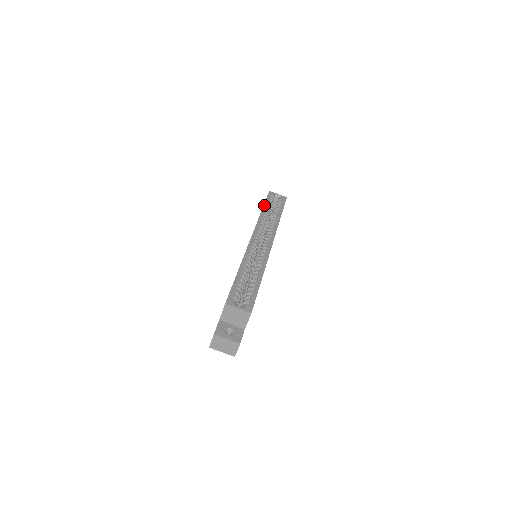
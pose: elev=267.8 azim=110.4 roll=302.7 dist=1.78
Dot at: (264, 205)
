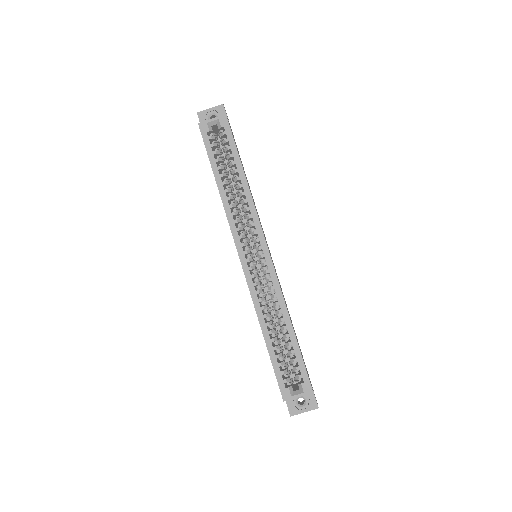
Dot at: (213, 171)
